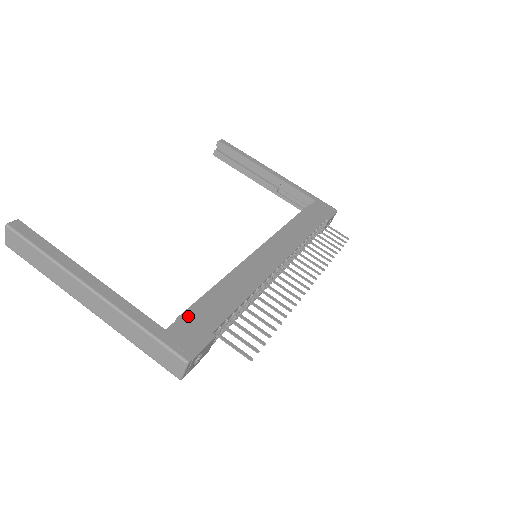
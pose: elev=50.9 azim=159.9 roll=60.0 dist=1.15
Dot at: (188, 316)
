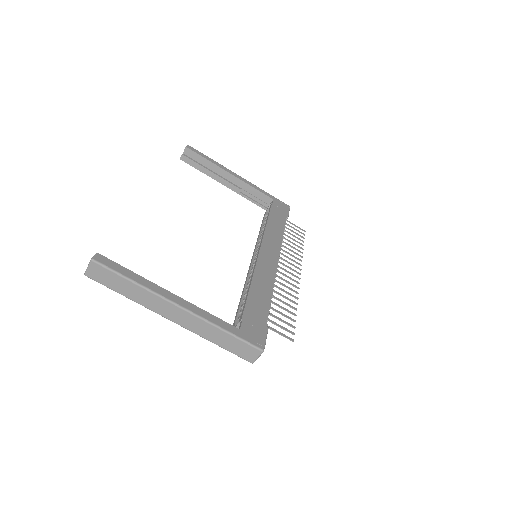
Dot at: (247, 316)
